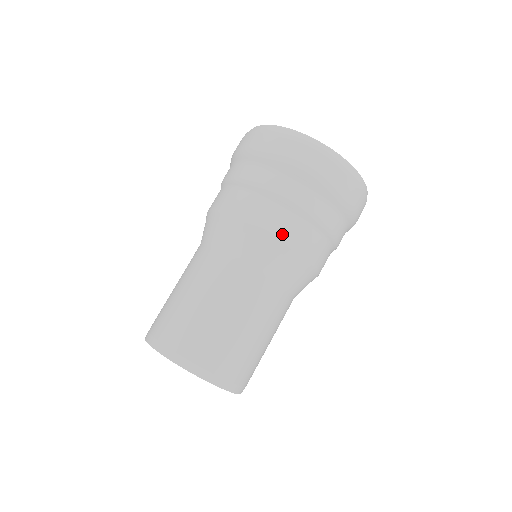
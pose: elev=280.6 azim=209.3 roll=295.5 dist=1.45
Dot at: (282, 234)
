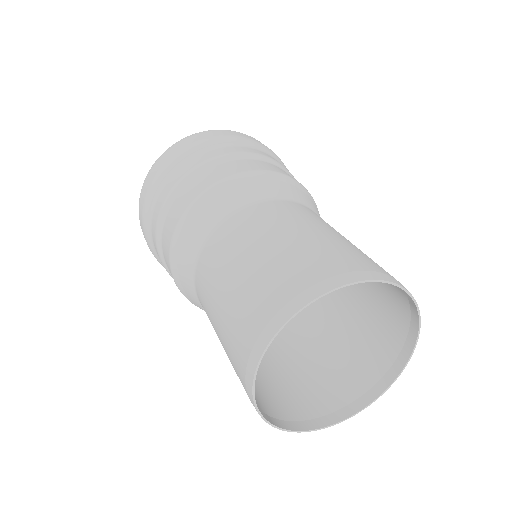
Dot at: (258, 168)
